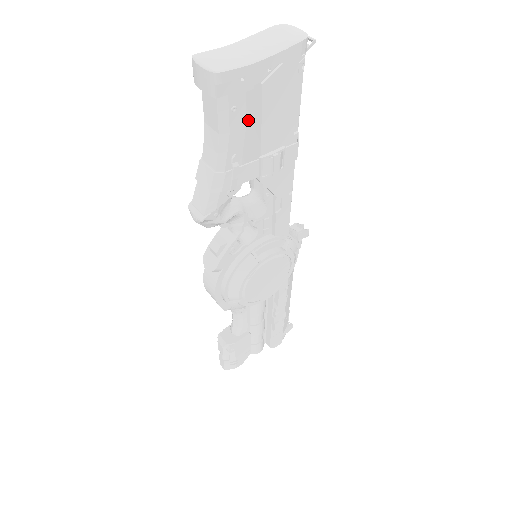
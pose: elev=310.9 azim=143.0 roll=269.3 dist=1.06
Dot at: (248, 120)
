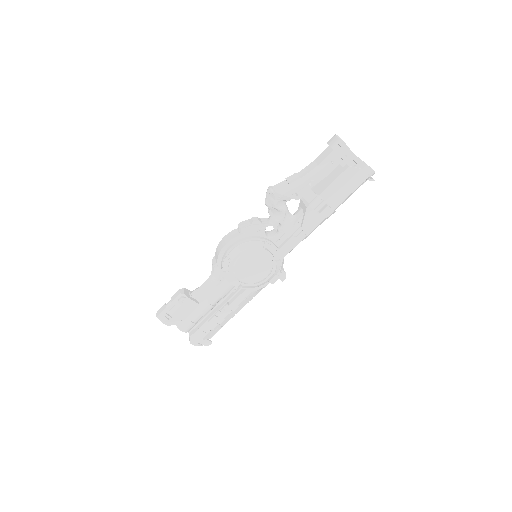
Dot at: (327, 179)
